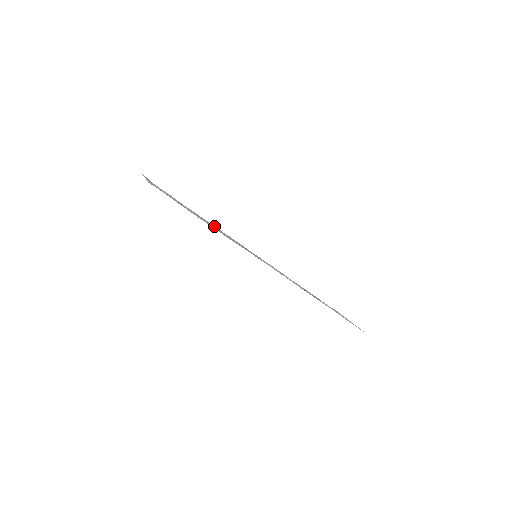
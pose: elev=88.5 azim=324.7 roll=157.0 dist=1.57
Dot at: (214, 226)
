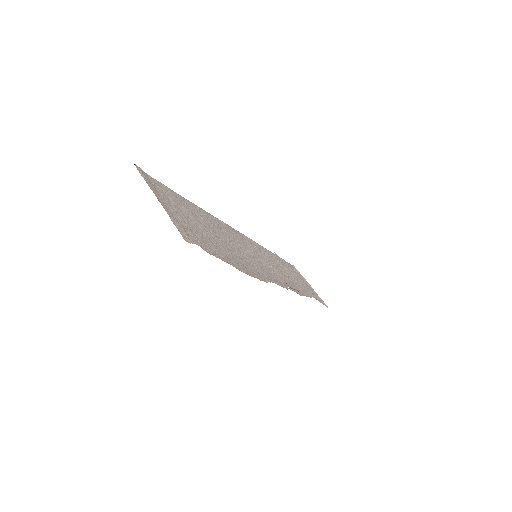
Dot at: (213, 221)
